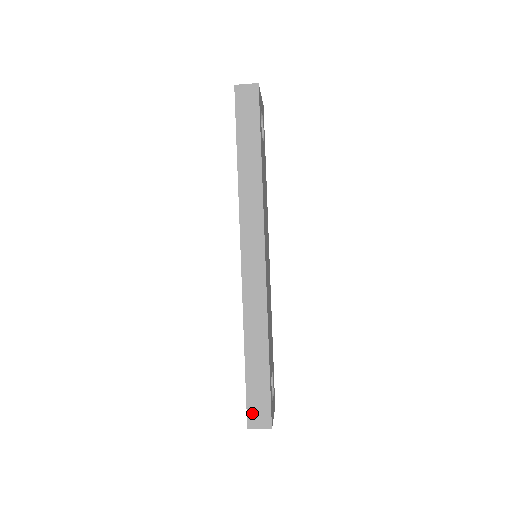
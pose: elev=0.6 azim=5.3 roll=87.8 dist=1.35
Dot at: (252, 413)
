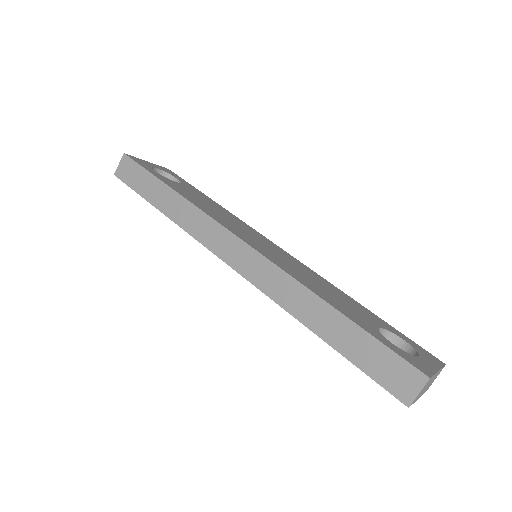
Dot at: (392, 385)
